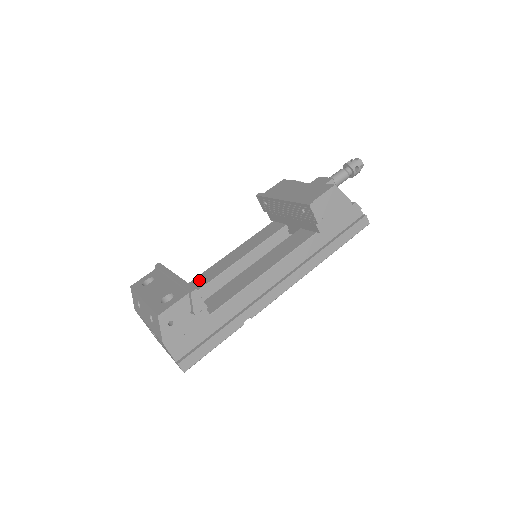
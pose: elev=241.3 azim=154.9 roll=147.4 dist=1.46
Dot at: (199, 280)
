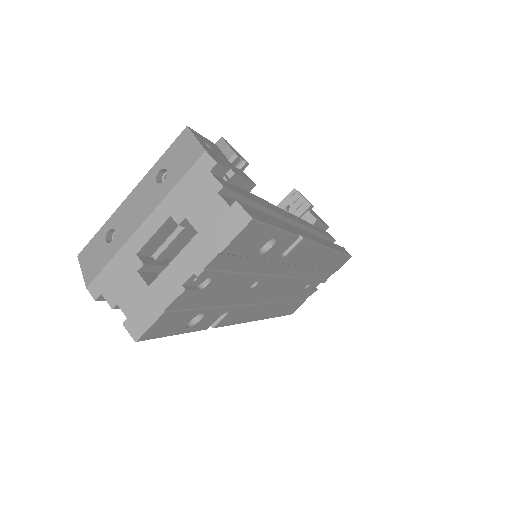
Dot at: occluded
